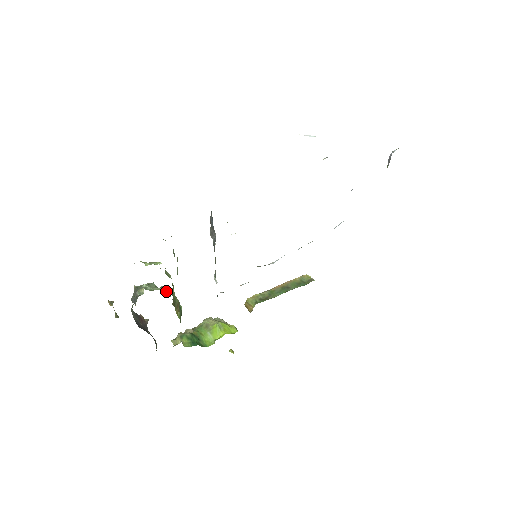
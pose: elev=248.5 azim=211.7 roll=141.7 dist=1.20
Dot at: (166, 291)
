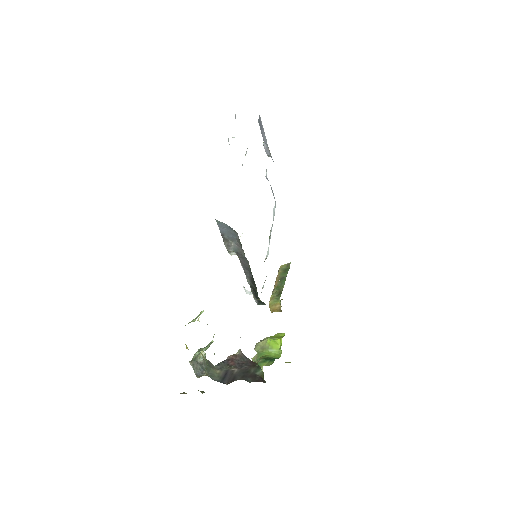
Dot at: occluded
